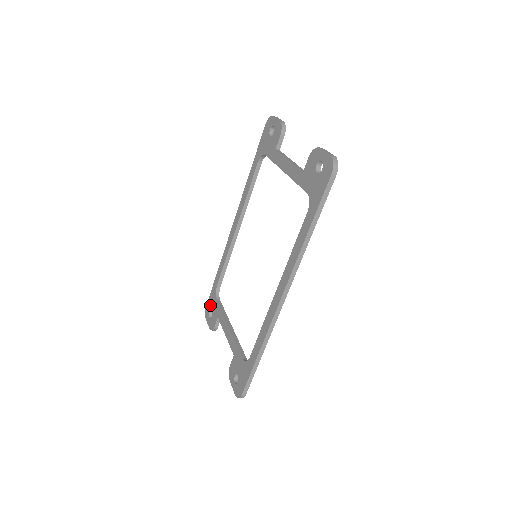
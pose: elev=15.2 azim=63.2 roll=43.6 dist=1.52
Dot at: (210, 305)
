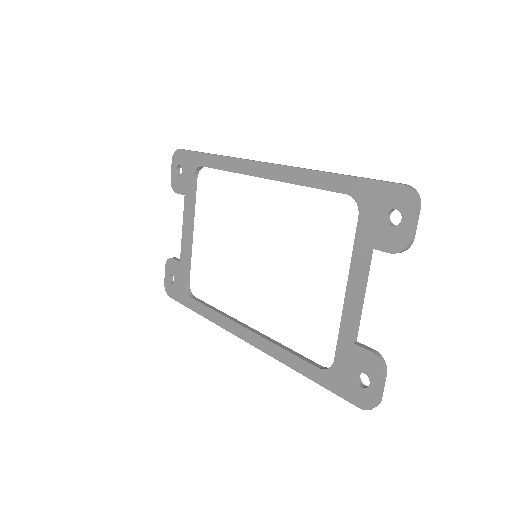
Dot at: (184, 162)
